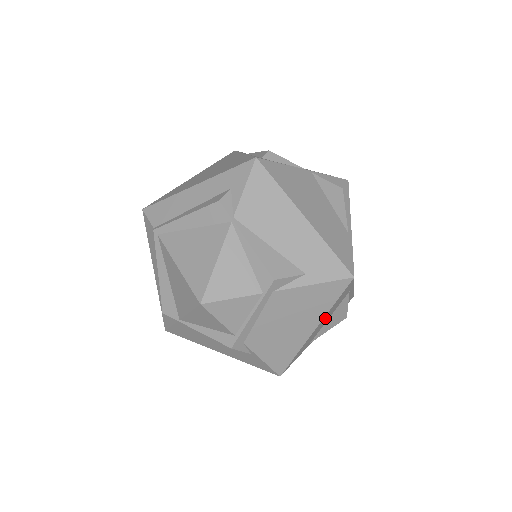
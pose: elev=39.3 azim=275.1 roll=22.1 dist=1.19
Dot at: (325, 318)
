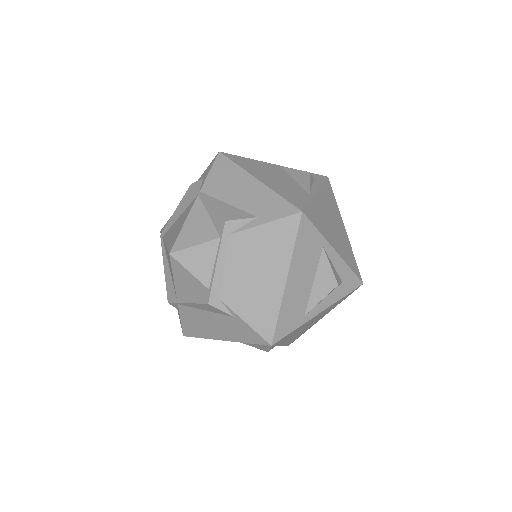
Dot at: (298, 270)
